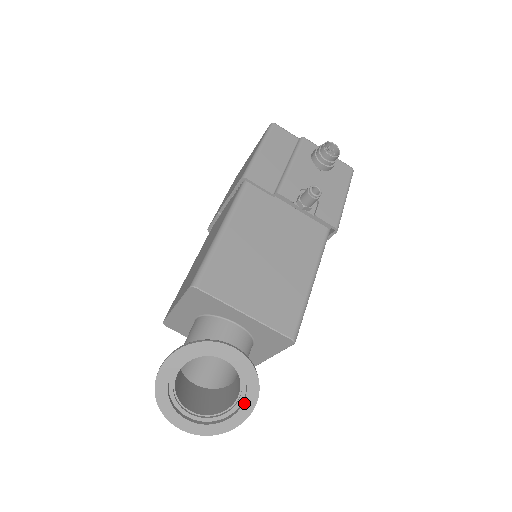
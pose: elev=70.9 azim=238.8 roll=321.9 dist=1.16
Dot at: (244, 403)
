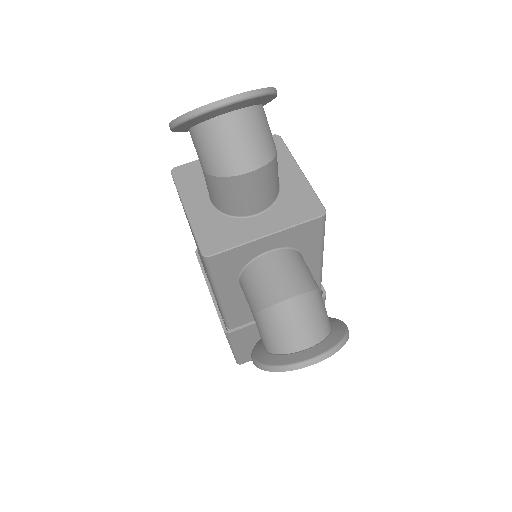
Dot at: occluded
